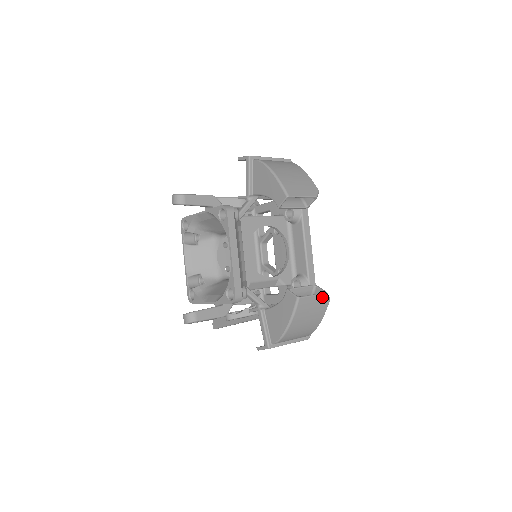
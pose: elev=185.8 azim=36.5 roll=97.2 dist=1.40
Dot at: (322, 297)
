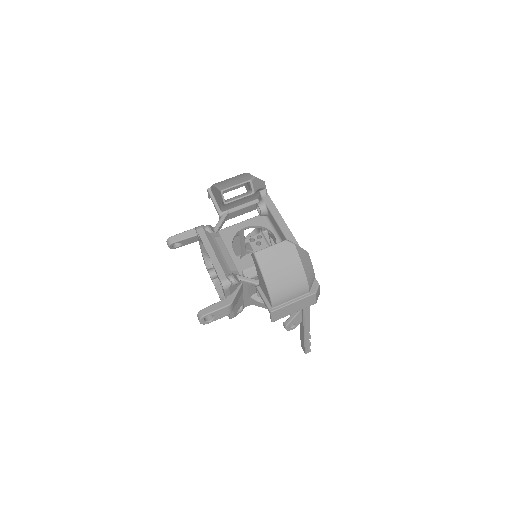
Dot at: (283, 245)
